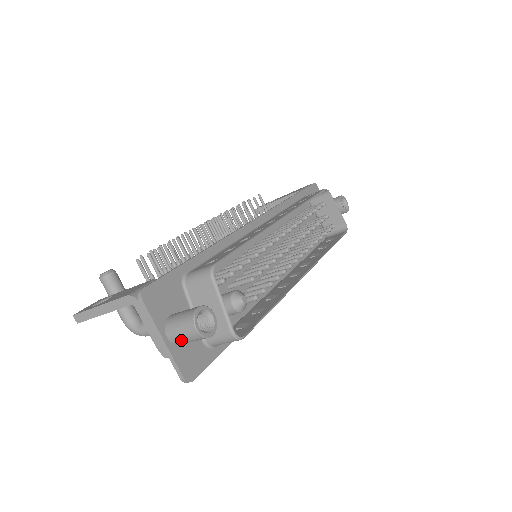
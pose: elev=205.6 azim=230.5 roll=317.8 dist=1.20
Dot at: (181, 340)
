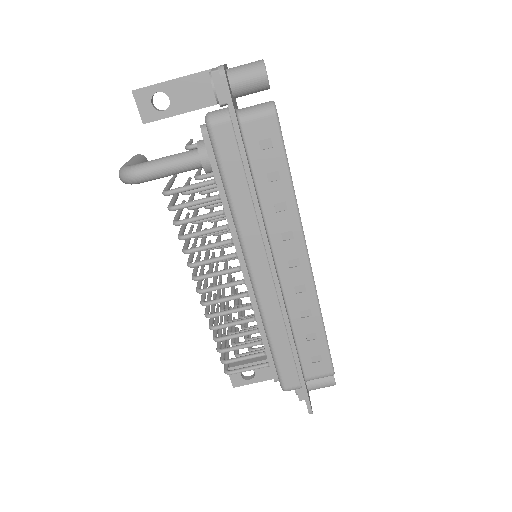
Dot at: (239, 68)
